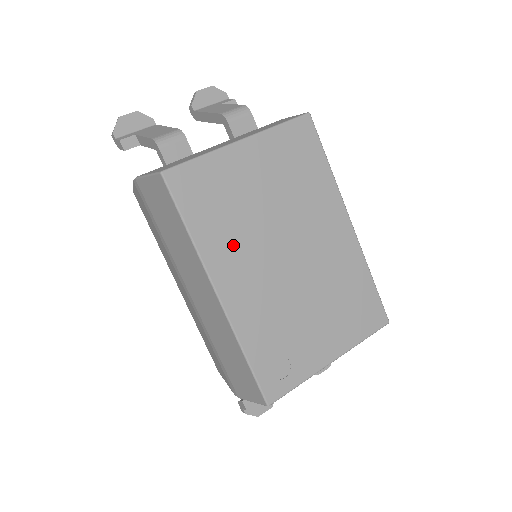
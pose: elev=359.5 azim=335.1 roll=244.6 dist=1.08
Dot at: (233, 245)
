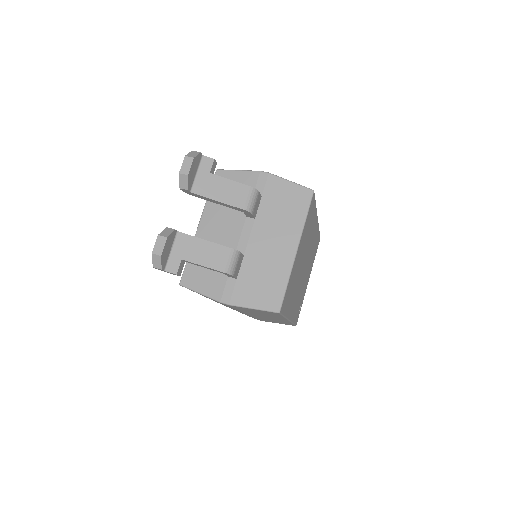
Dot at: (293, 296)
